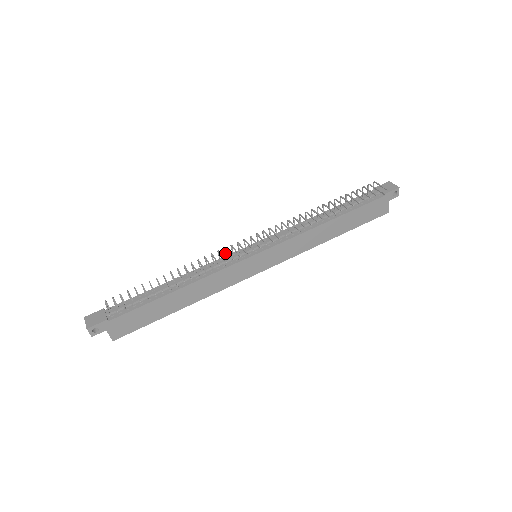
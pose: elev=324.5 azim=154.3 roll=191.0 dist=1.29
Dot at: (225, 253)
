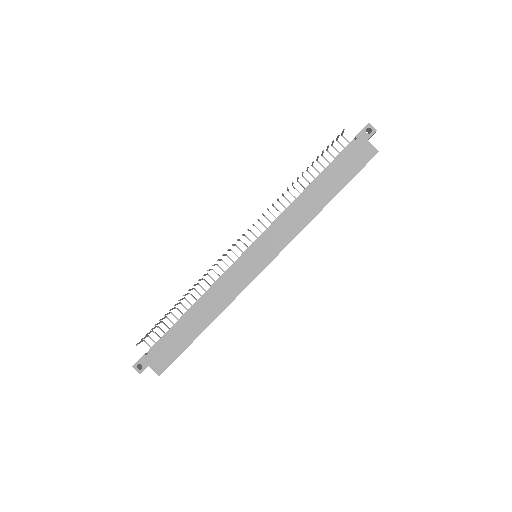
Dot at: occluded
